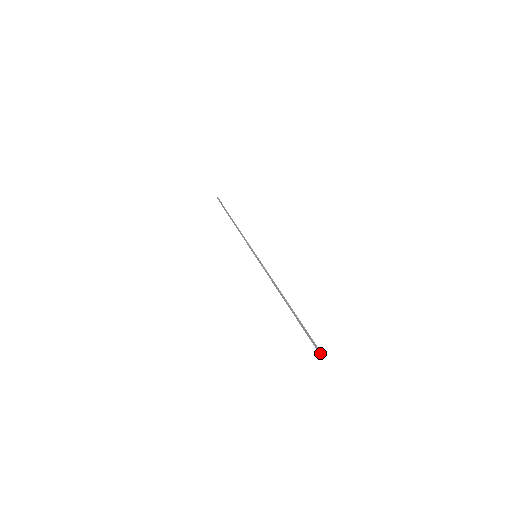
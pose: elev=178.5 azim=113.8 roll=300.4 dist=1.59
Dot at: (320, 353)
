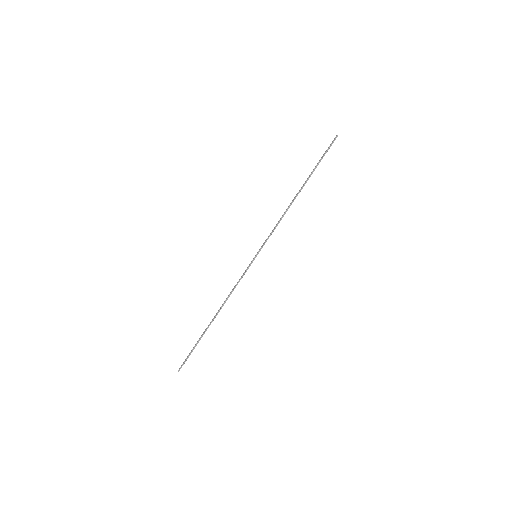
Dot at: occluded
